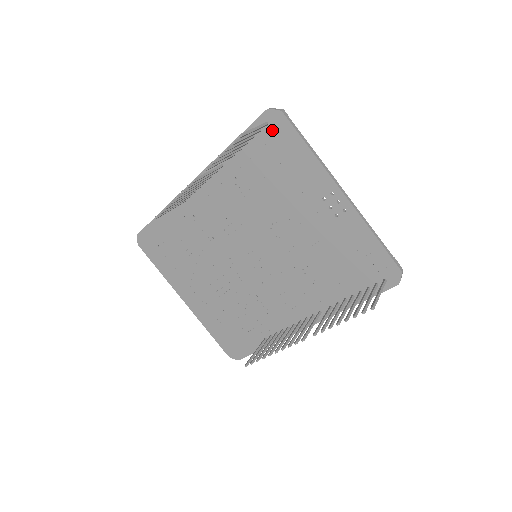
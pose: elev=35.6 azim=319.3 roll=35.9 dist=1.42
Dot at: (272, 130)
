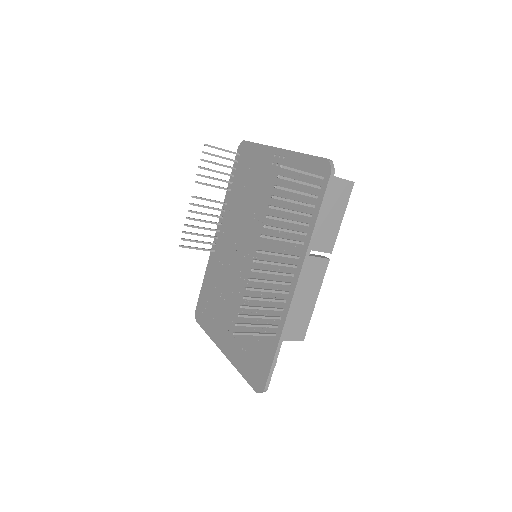
Dot at: (242, 155)
